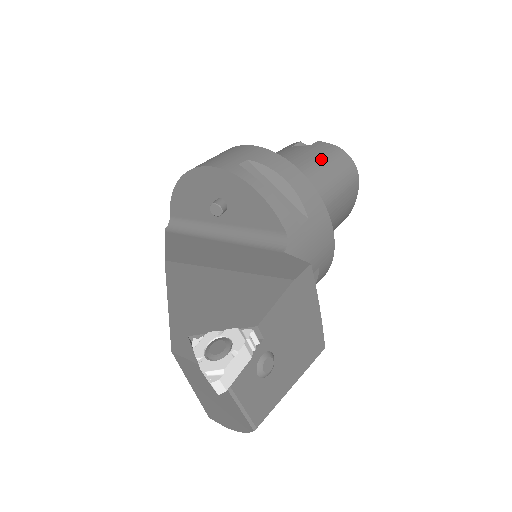
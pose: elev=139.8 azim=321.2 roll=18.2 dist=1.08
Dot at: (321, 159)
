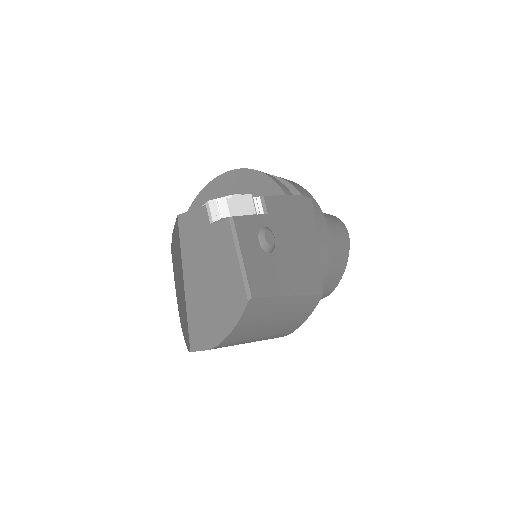
Dot at: occluded
